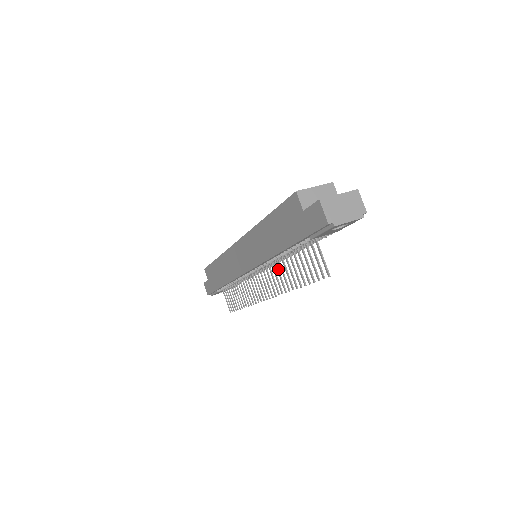
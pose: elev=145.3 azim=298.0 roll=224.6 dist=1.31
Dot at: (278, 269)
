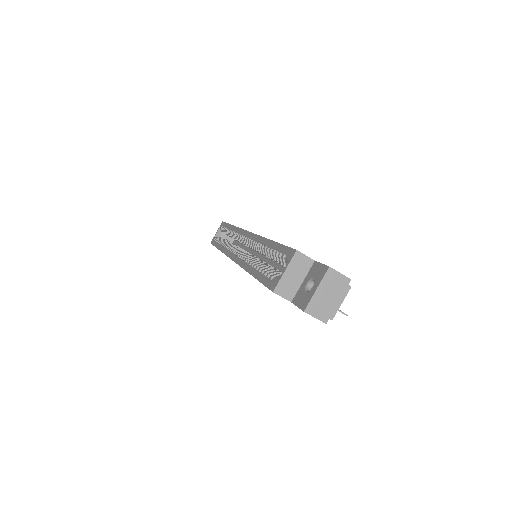
Dot at: occluded
